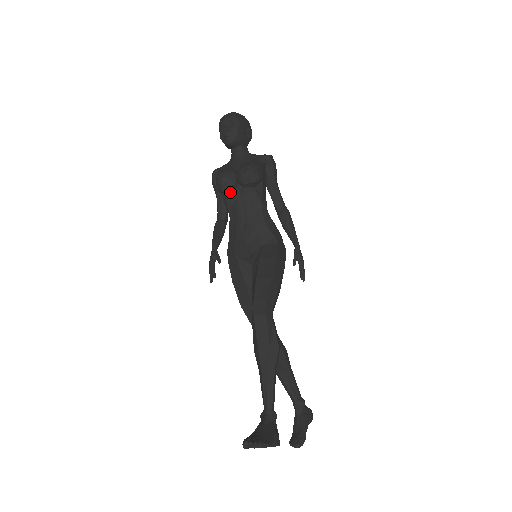
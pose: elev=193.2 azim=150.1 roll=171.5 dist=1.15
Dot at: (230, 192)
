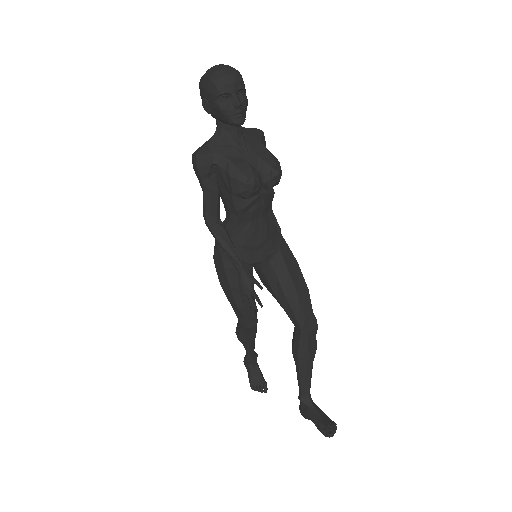
Dot at: (250, 196)
